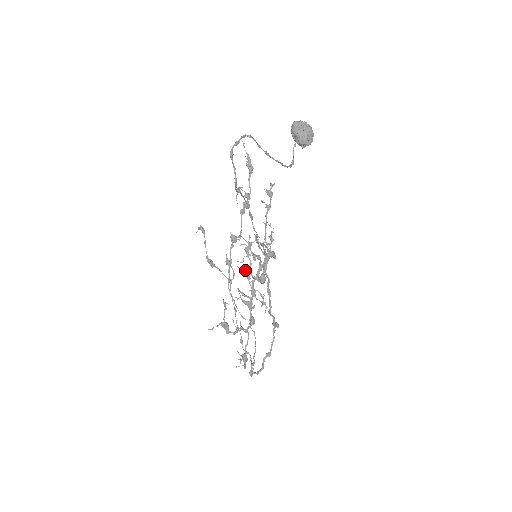
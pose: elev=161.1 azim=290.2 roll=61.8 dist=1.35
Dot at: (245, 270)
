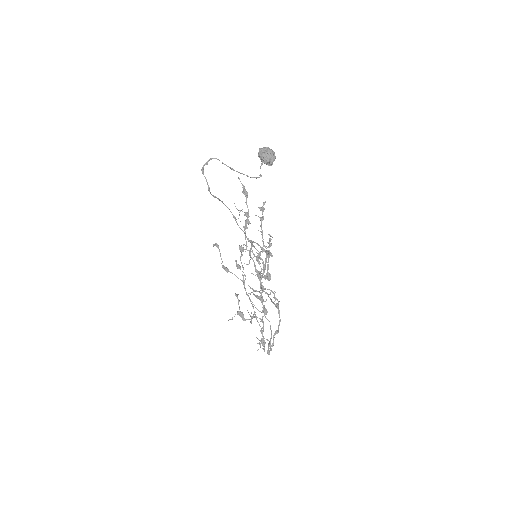
Dot at: occluded
